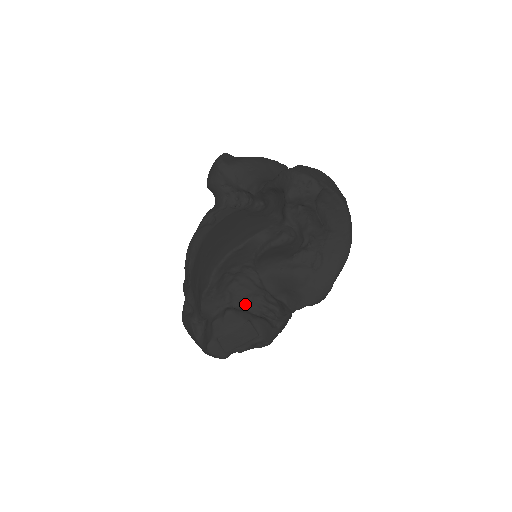
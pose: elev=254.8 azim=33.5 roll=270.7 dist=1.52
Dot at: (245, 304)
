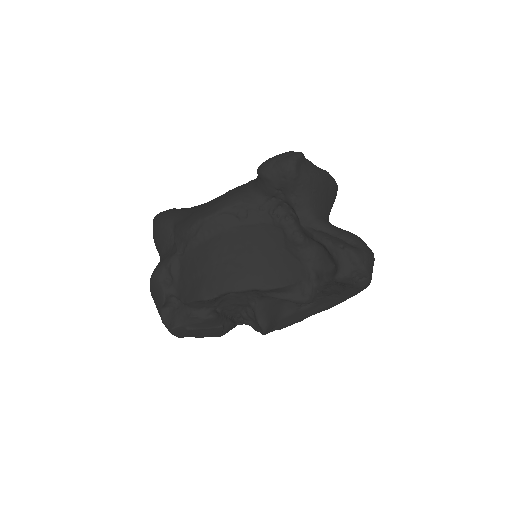
Dot at: (227, 309)
